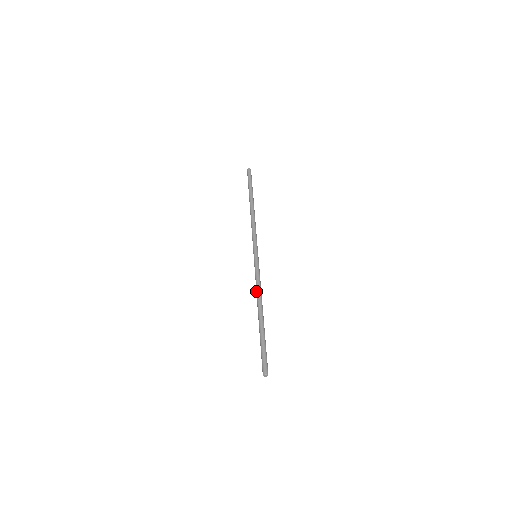
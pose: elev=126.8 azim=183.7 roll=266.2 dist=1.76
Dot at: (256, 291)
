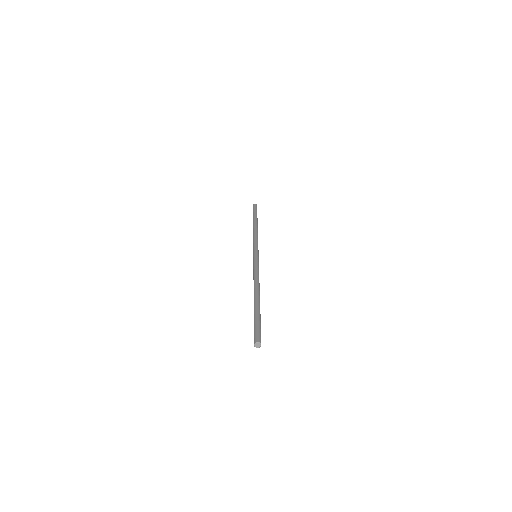
Dot at: occluded
